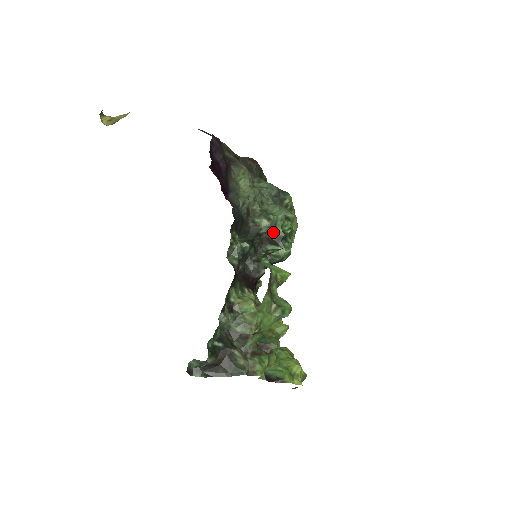
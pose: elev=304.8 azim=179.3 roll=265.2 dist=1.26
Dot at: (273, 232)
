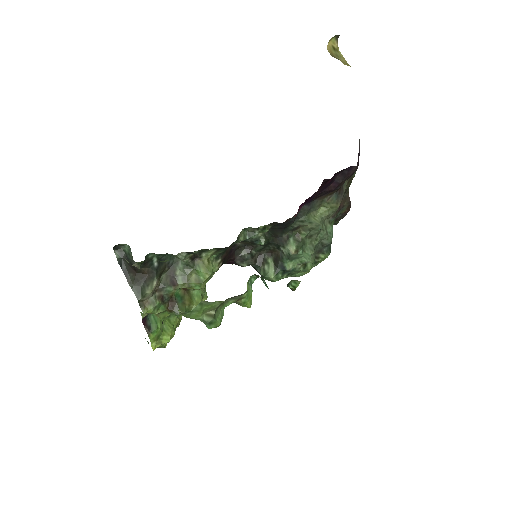
Dot at: (286, 259)
